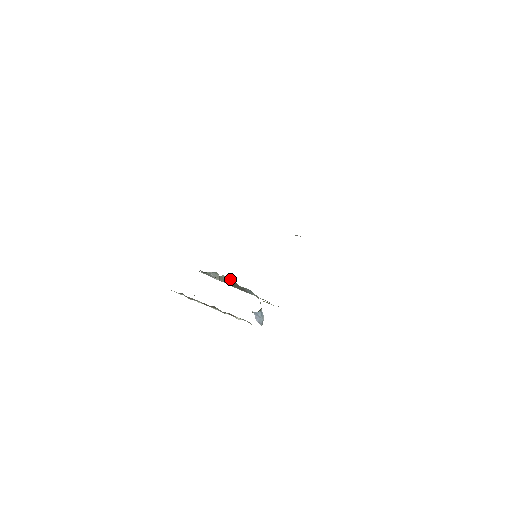
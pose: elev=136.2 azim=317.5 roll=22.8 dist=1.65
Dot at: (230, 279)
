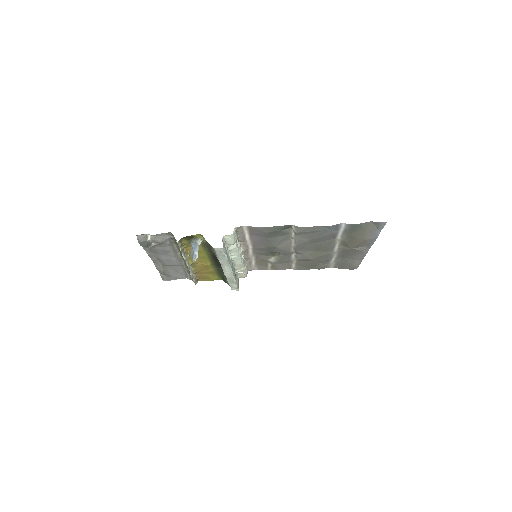
Dot at: occluded
